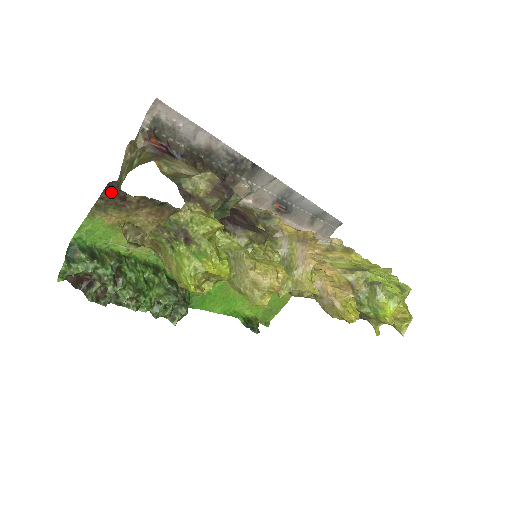
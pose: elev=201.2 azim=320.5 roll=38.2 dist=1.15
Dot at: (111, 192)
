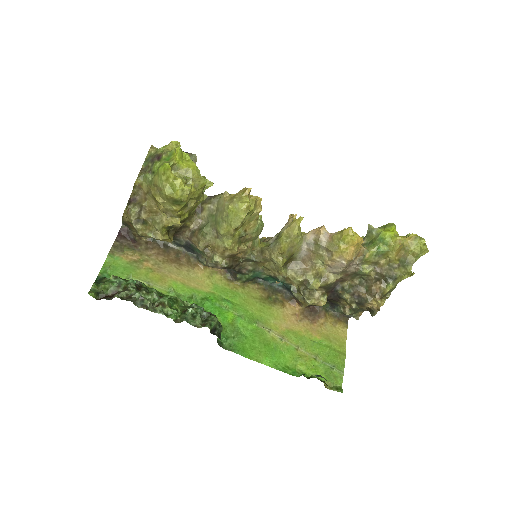
Dot at: (123, 237)
